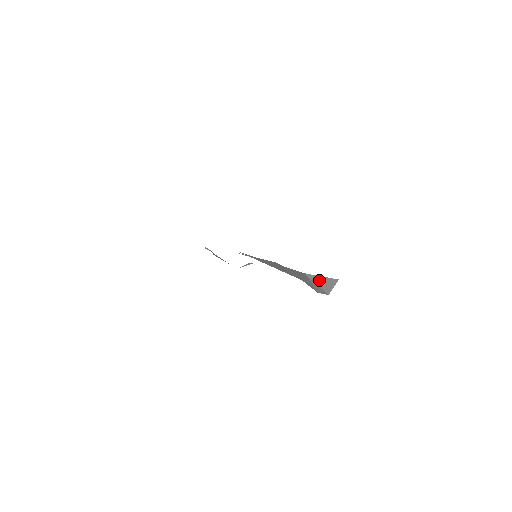
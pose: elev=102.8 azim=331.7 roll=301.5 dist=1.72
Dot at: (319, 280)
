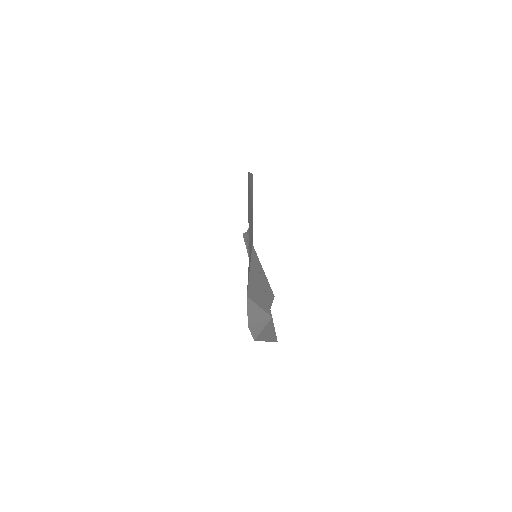
Dot at: (269, 329)
